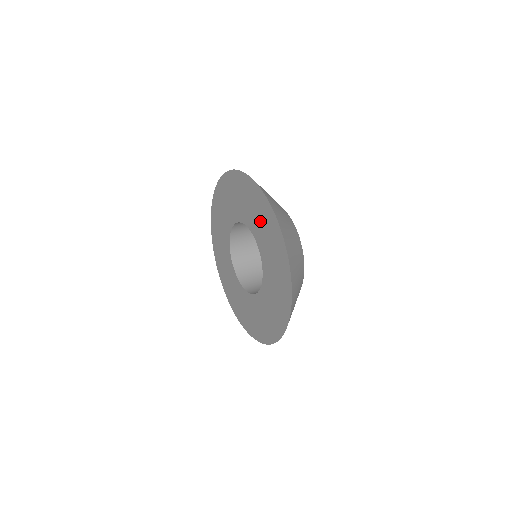
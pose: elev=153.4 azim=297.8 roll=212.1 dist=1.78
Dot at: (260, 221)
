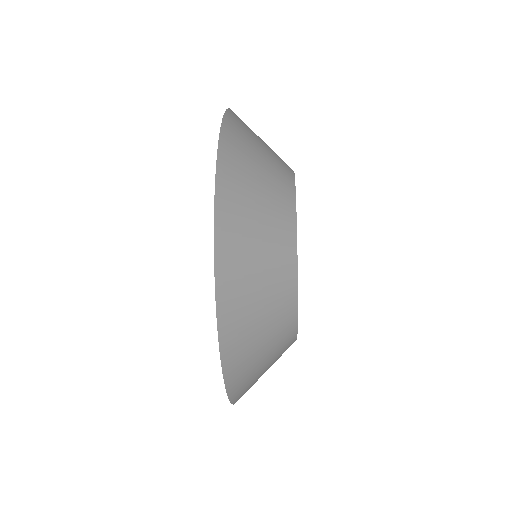
Dot at: occluded
